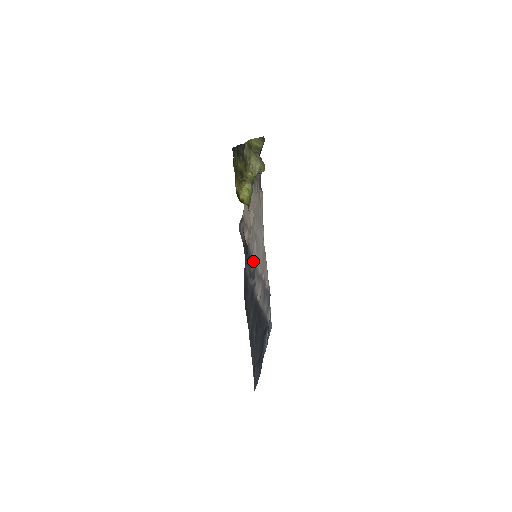
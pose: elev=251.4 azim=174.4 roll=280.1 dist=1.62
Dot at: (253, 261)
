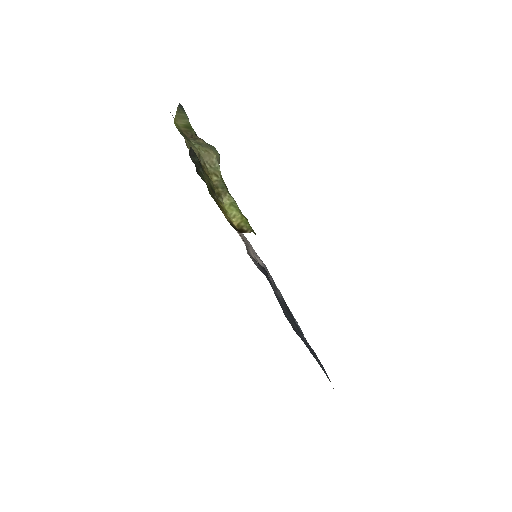
Dot at: occluded
